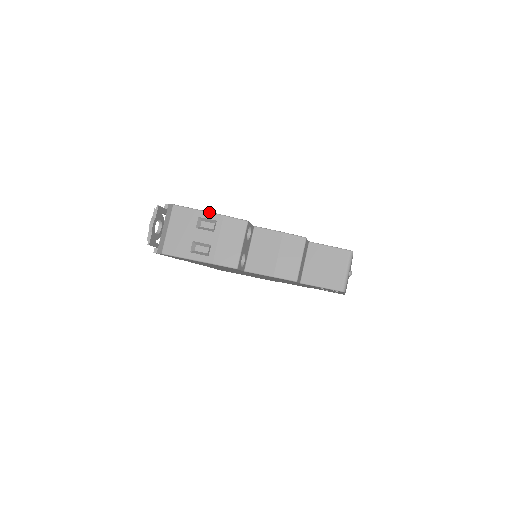
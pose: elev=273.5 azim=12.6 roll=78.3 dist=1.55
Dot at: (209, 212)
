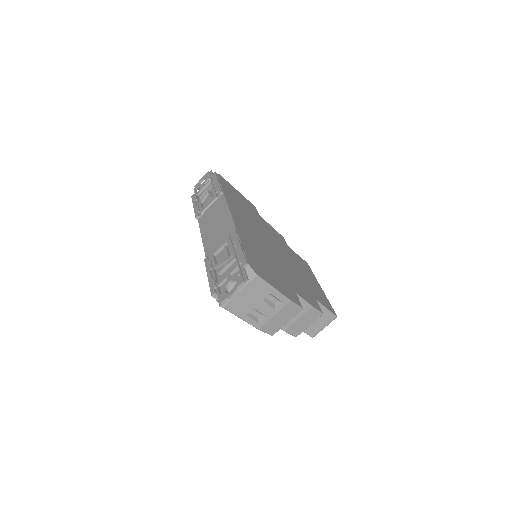
Dot at: (281, 294)
